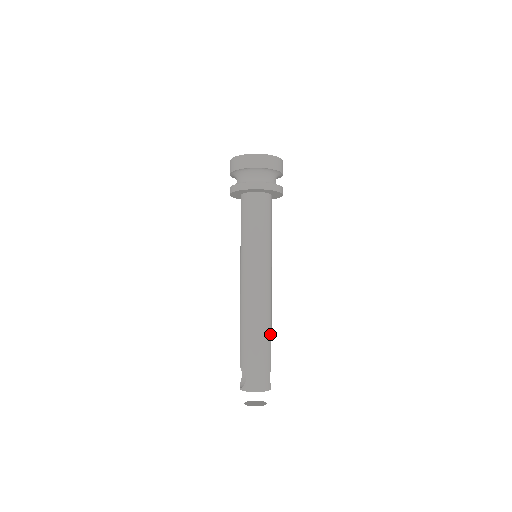
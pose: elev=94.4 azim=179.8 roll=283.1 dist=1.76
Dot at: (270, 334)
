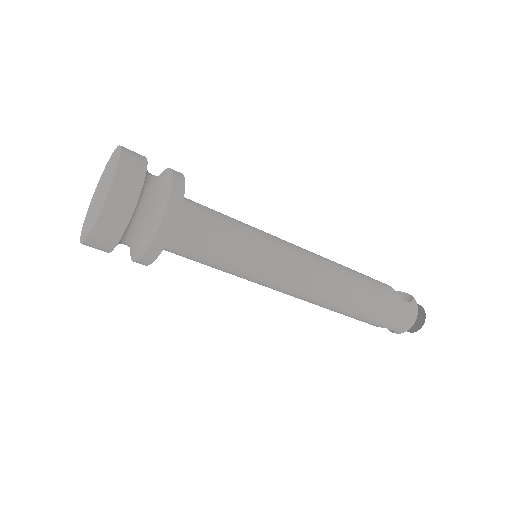
Dot at: (364, 282)
